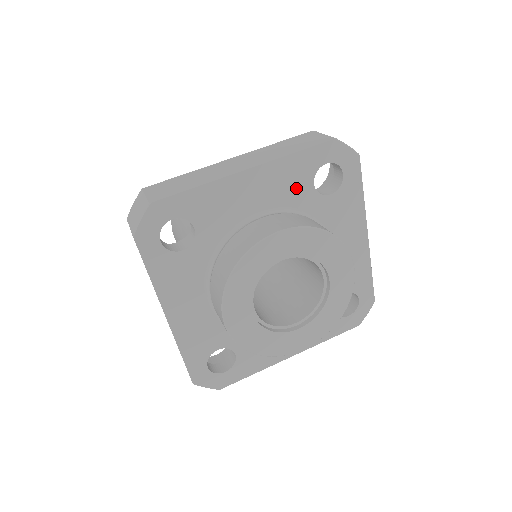
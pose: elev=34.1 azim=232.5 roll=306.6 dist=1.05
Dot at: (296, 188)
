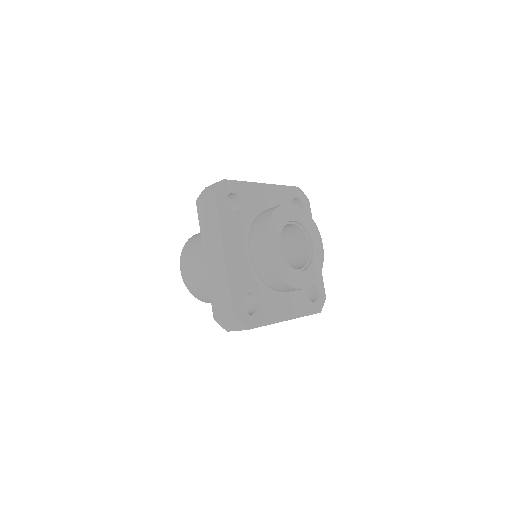
Dot at: occluded
